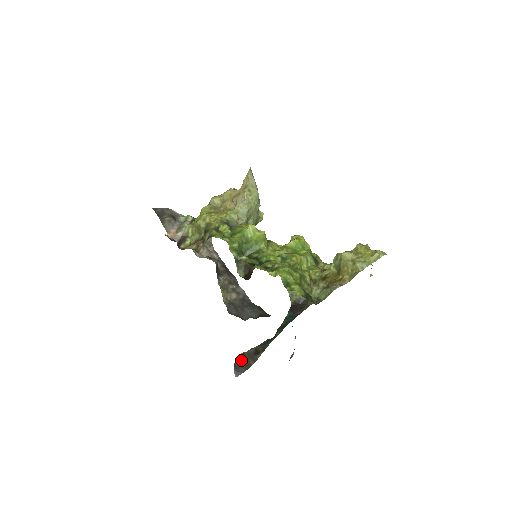
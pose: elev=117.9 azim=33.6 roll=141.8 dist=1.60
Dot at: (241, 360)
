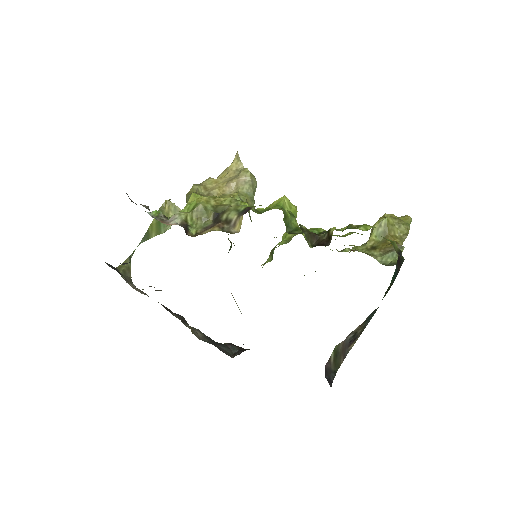
Dot at: (333, 359)
